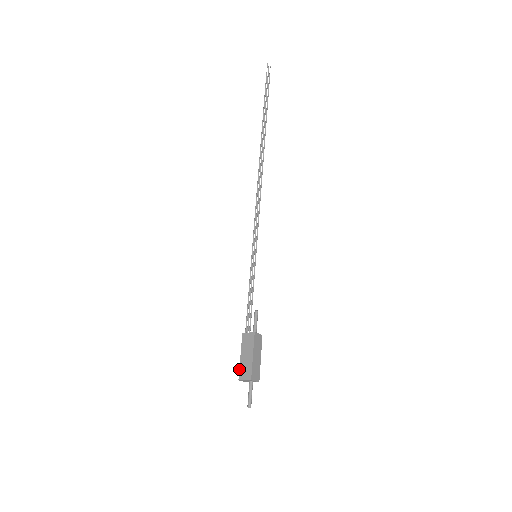
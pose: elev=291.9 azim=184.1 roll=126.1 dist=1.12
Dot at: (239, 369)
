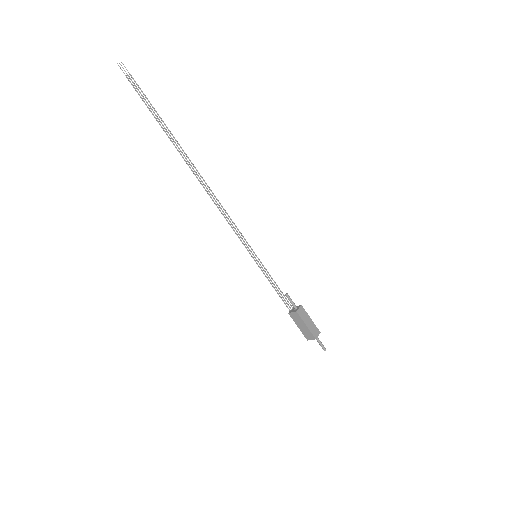
Dot at: occluded
